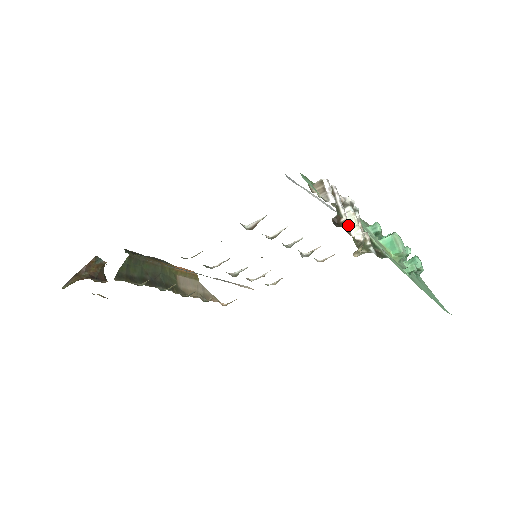
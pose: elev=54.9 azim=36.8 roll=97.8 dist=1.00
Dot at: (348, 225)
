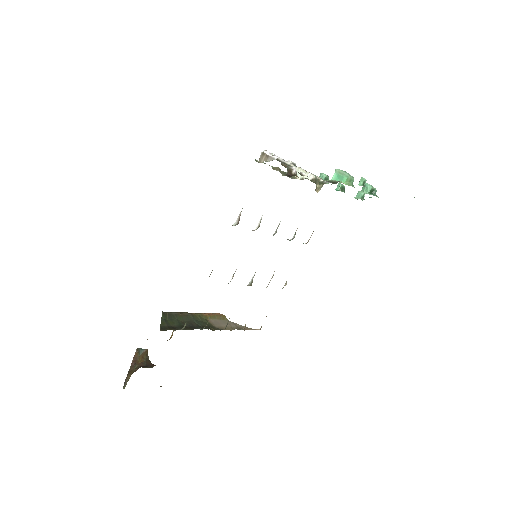
Dot at: (300, 177)
